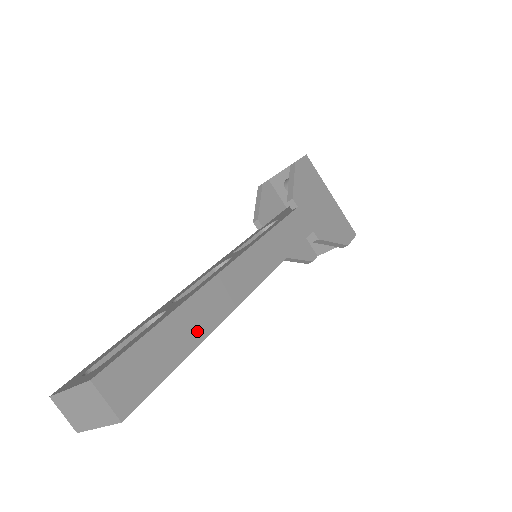
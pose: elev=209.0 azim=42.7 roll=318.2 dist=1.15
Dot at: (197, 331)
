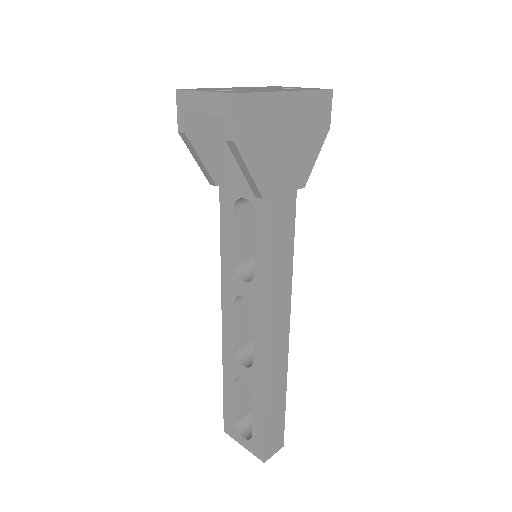
Dot at: (281, 389)
